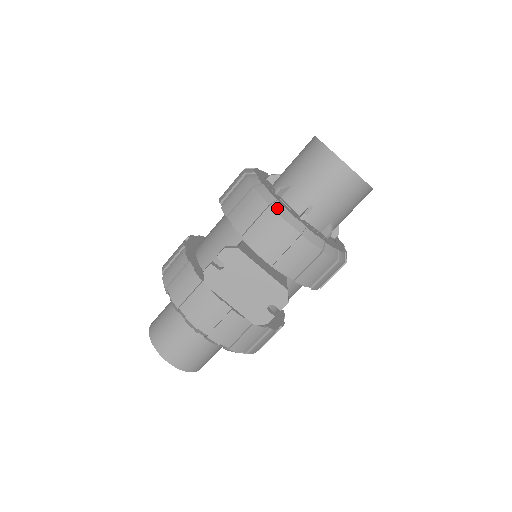
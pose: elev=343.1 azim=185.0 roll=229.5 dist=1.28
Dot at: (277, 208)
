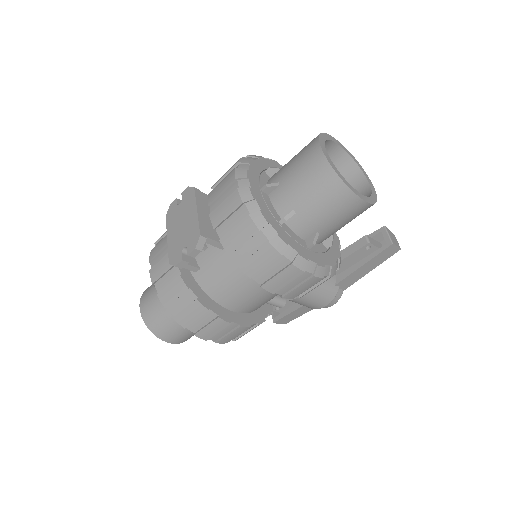
Dot at: (241, 167)
